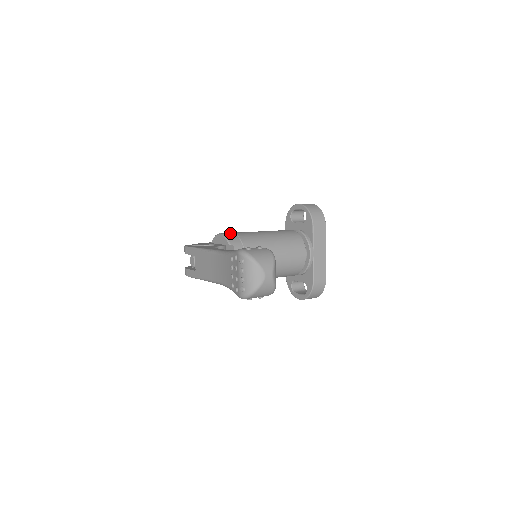
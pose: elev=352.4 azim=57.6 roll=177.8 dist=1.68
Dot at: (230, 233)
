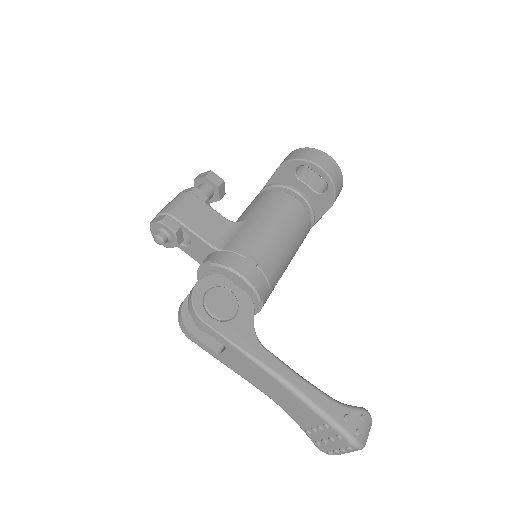
Dot at: (254, 270)
